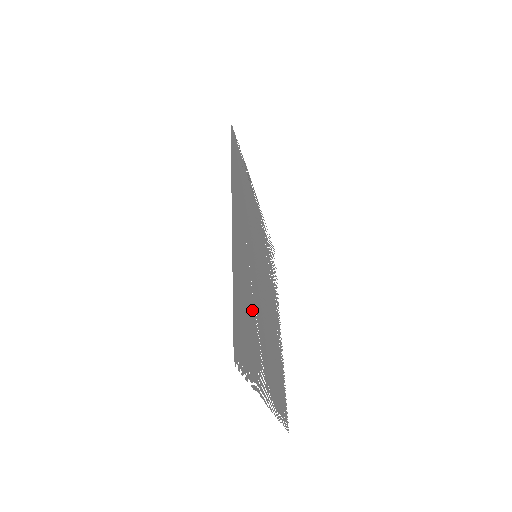
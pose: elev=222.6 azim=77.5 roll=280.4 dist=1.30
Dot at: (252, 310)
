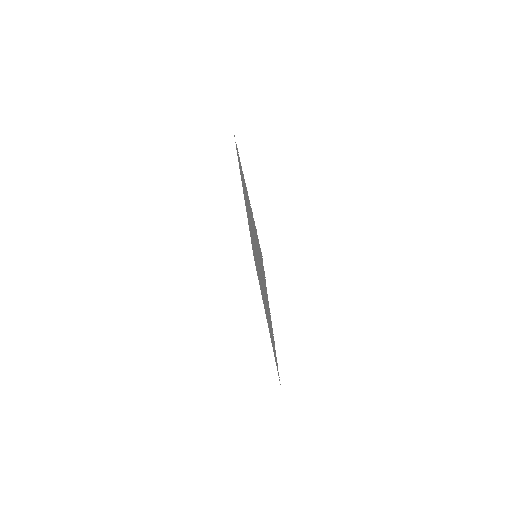
Dot at: occluded
